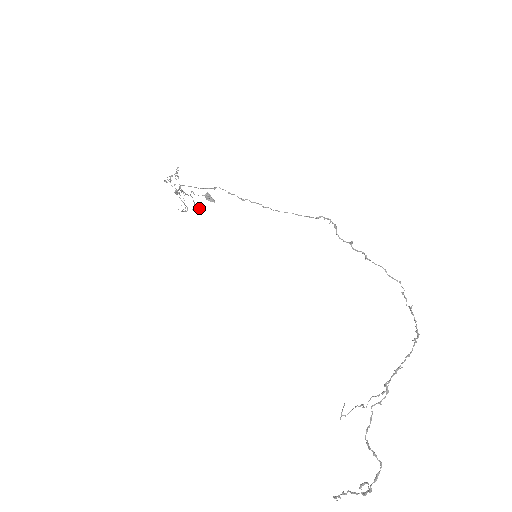
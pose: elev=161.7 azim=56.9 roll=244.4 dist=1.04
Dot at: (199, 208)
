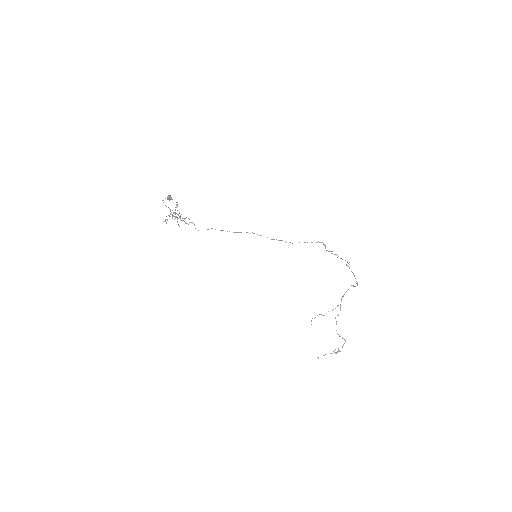
Dot at: (180, 217)
